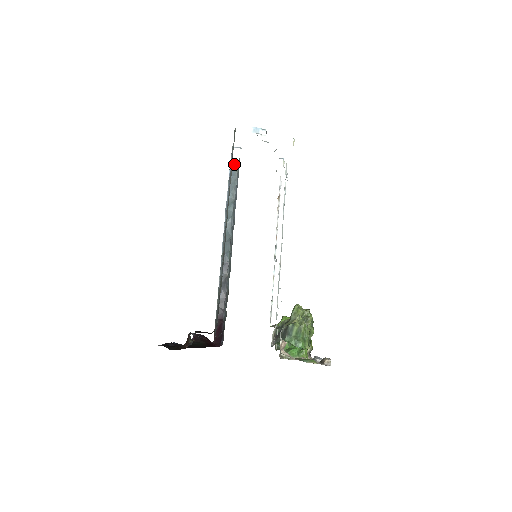
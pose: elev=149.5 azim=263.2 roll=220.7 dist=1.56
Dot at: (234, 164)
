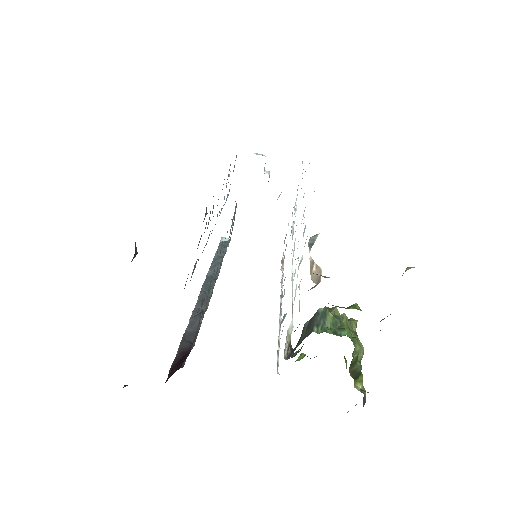
Dot at: (226, 239)
